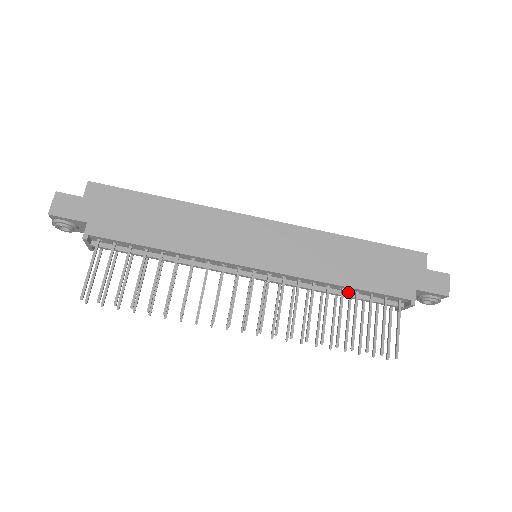
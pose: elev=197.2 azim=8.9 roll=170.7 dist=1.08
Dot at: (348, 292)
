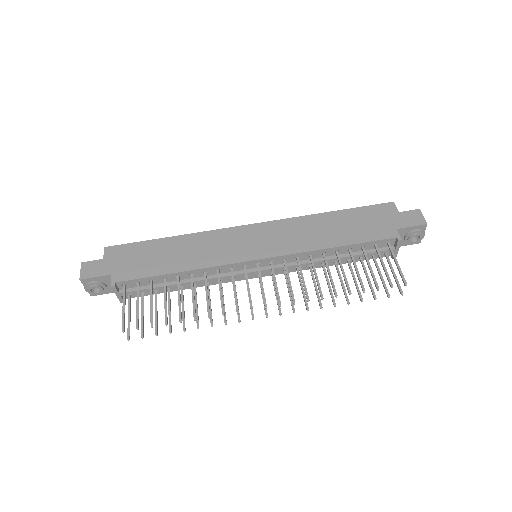
Dot at: (343, 254)
